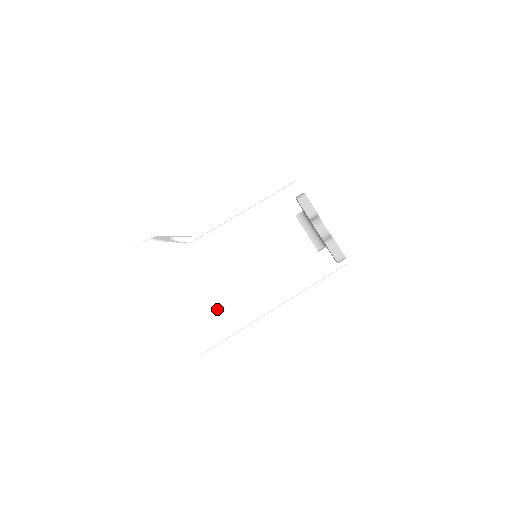
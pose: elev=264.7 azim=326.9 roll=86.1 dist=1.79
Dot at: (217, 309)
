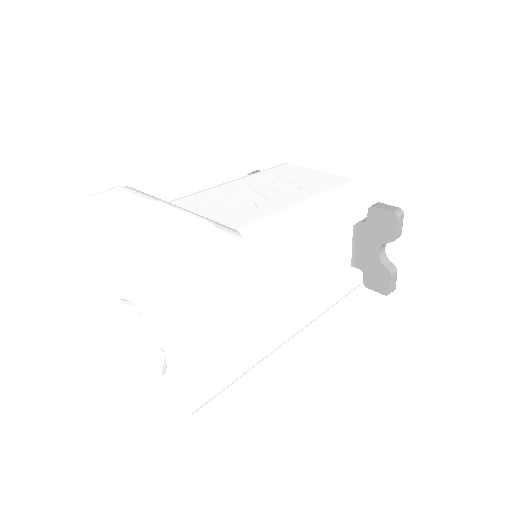
Dot at: (245, 342)
